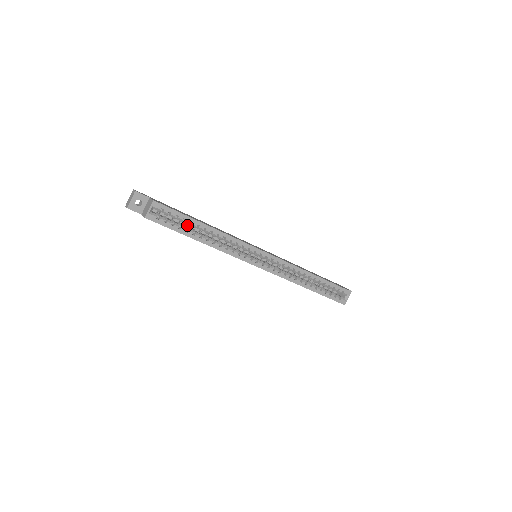
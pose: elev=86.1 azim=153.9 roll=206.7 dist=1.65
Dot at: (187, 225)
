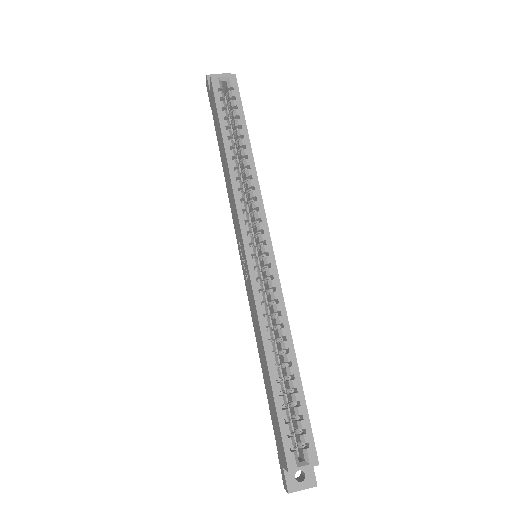
Dot at: occluded
